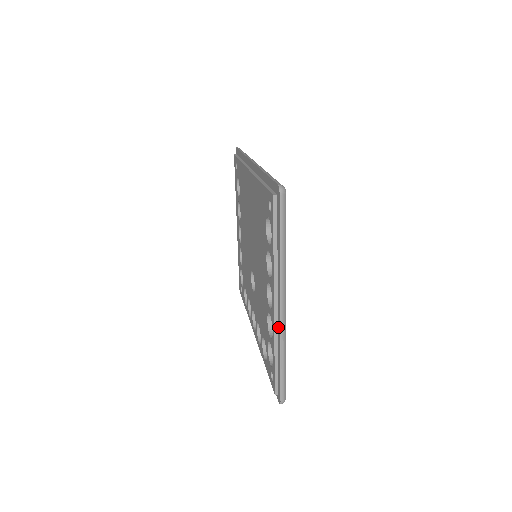
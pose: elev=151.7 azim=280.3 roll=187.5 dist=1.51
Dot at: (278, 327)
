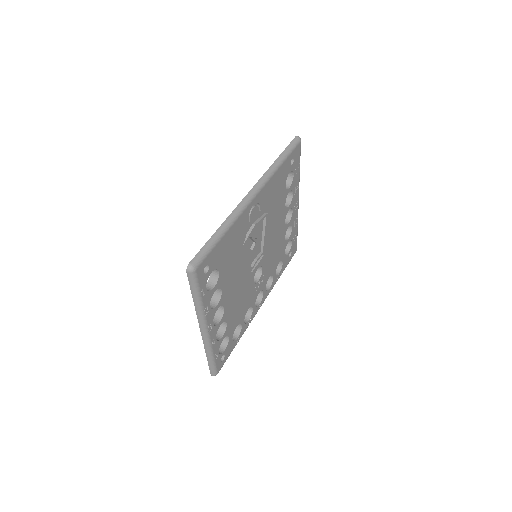
Dot at: occluded
